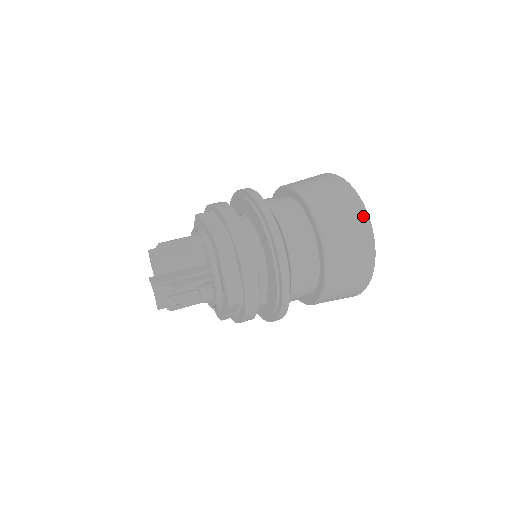
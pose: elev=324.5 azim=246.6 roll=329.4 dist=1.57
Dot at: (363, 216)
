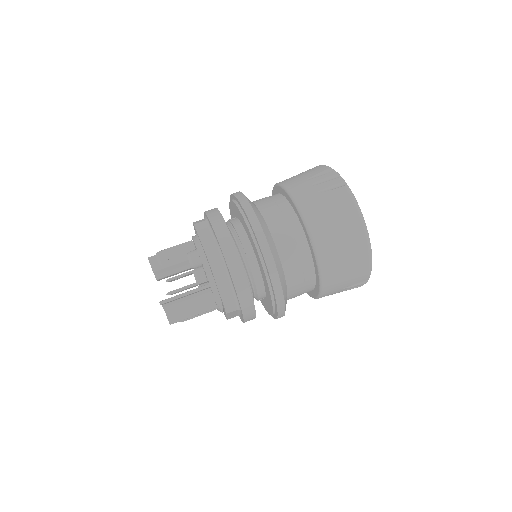
Dot at: (365, 278)
